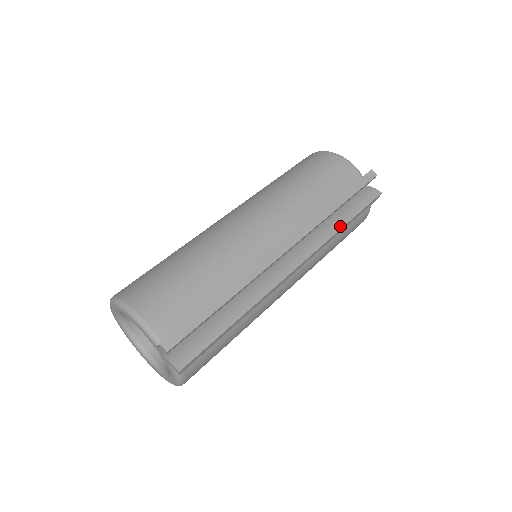
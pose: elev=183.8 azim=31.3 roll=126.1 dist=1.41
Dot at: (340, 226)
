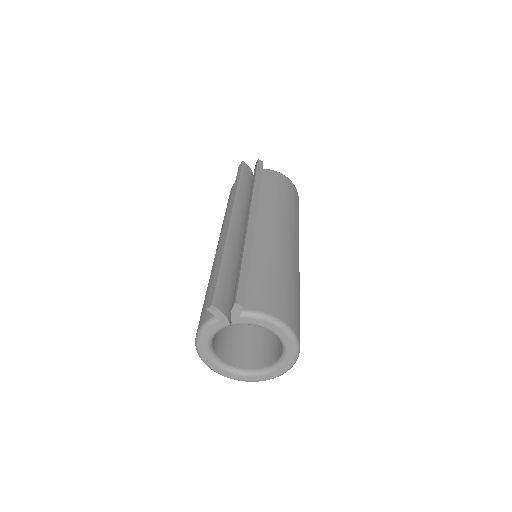
Dot at: (253, 186)
